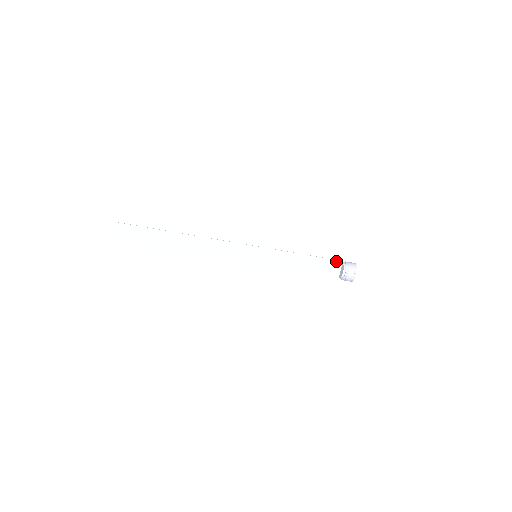
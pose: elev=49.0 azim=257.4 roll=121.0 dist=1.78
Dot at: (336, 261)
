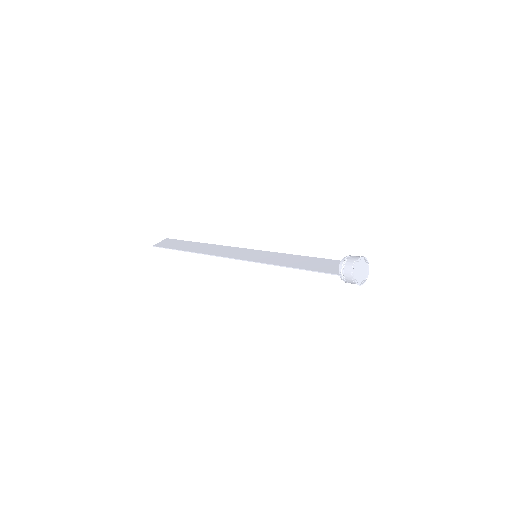
Dot at: (331, 273)
